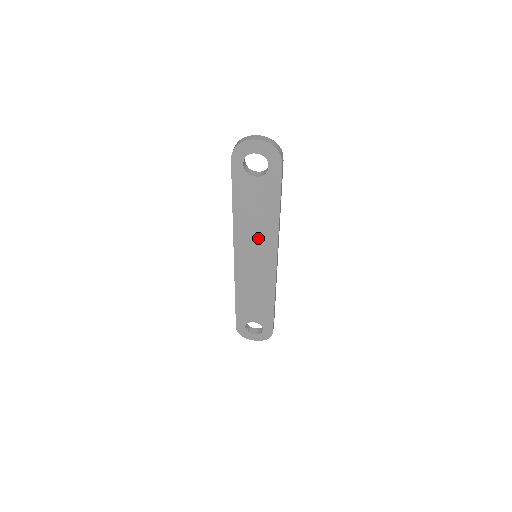
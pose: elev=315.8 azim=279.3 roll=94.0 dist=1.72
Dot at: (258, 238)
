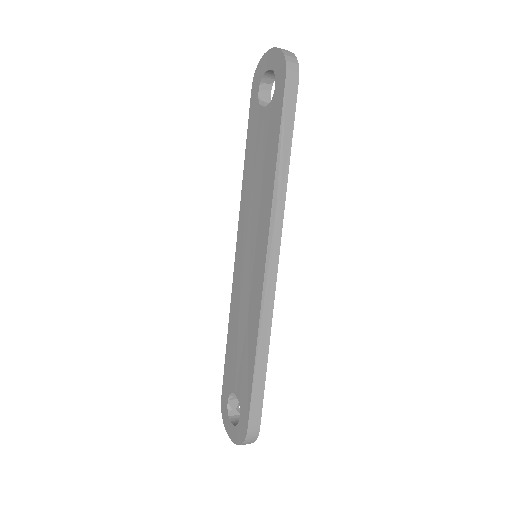
Dot at: (256, 215)
